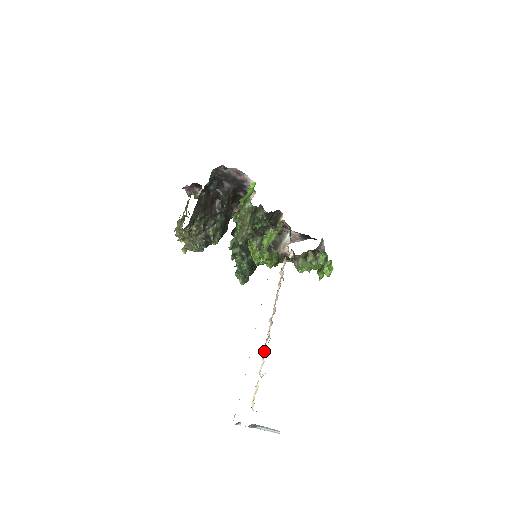
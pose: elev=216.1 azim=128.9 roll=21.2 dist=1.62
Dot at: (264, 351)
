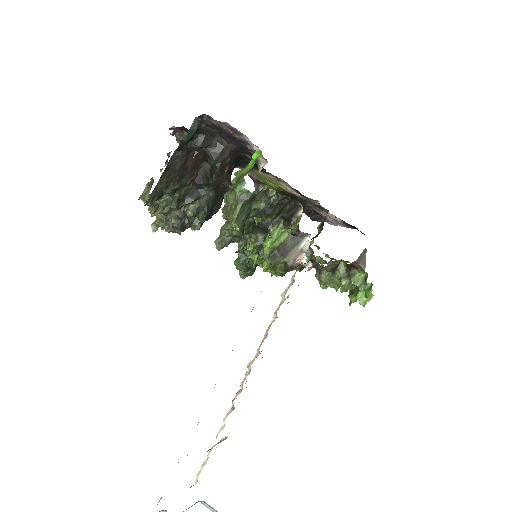
Dot at: occluded
